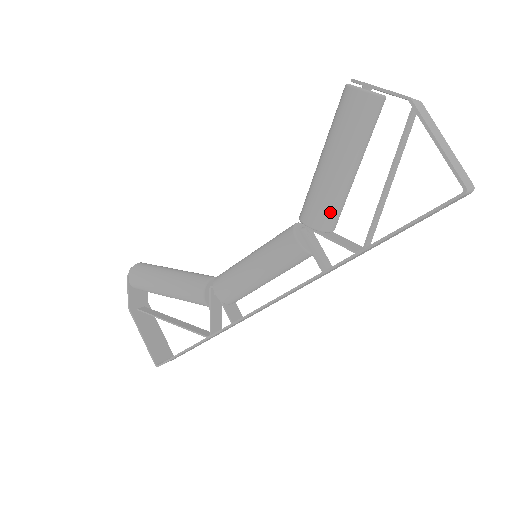
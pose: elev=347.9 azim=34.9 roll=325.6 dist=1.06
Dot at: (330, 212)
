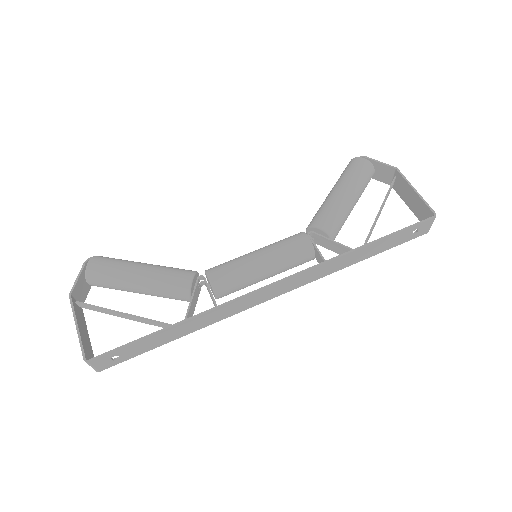
Dot at: (337, 223)
